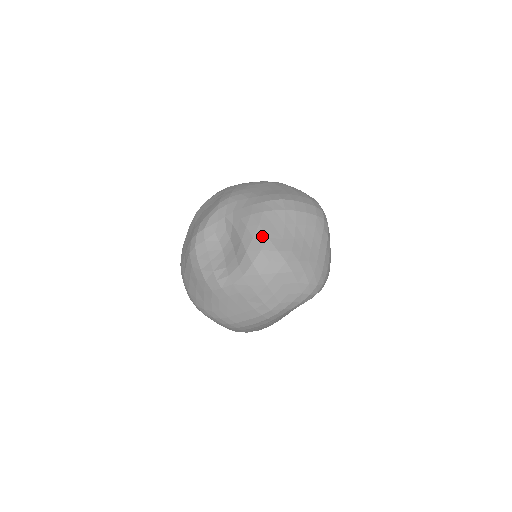
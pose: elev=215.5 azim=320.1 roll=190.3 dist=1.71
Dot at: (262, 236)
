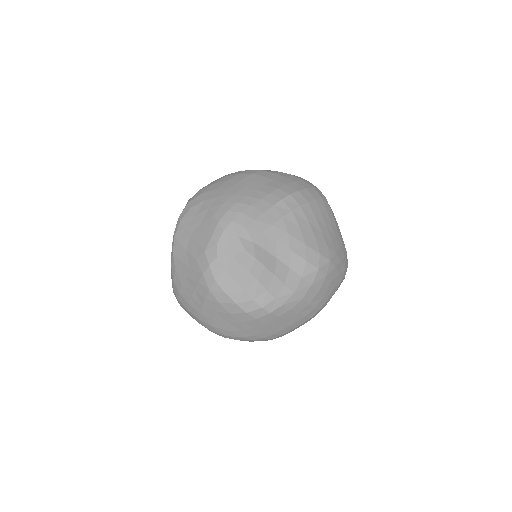
Dot at: (298, 245)
